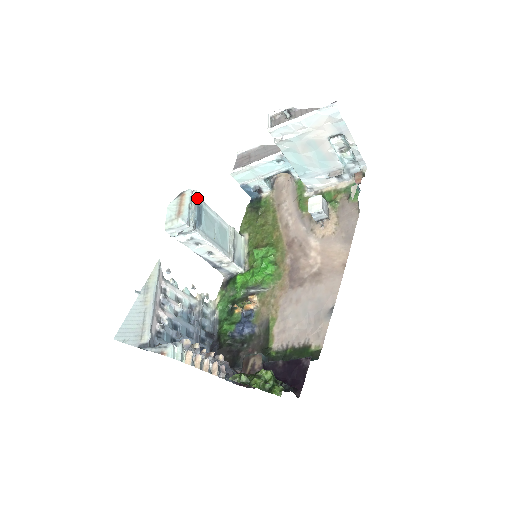
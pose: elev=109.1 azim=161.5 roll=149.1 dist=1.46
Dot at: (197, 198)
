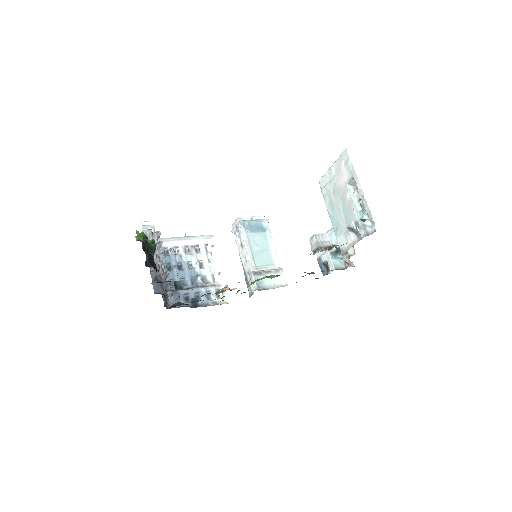
Dot at: (265, 223)
